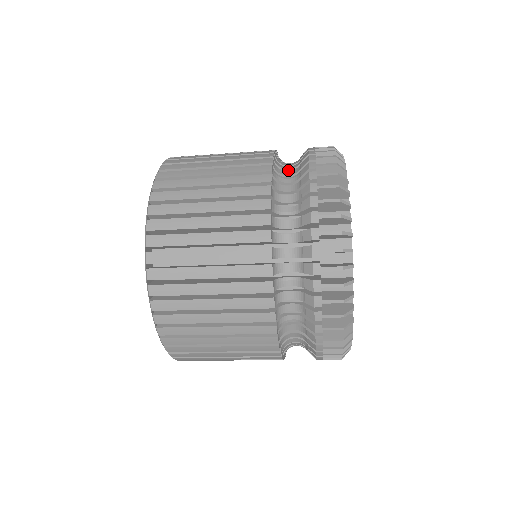
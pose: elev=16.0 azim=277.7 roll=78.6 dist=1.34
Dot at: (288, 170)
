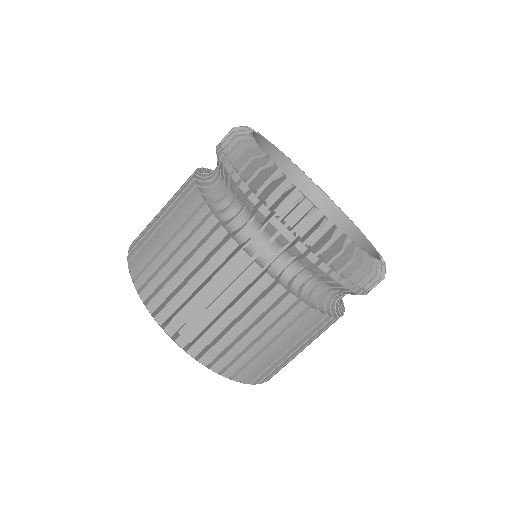
Dot at: occluded
